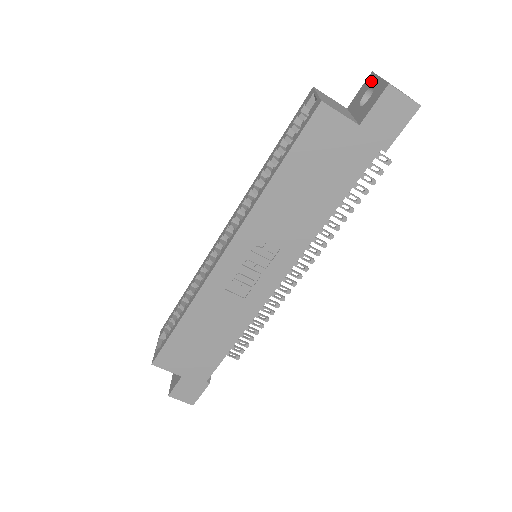
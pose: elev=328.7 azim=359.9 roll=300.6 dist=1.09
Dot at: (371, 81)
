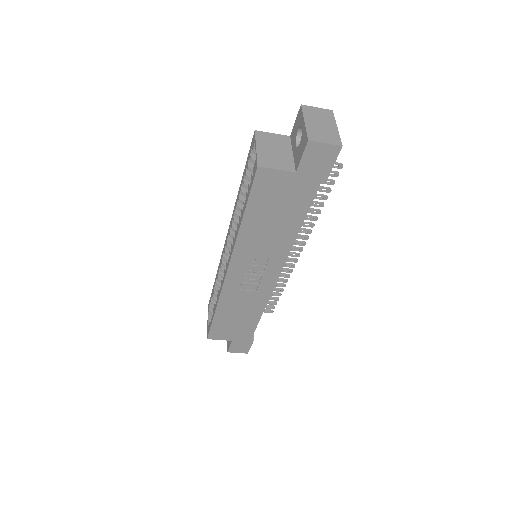
Dot at: (300, 119)
